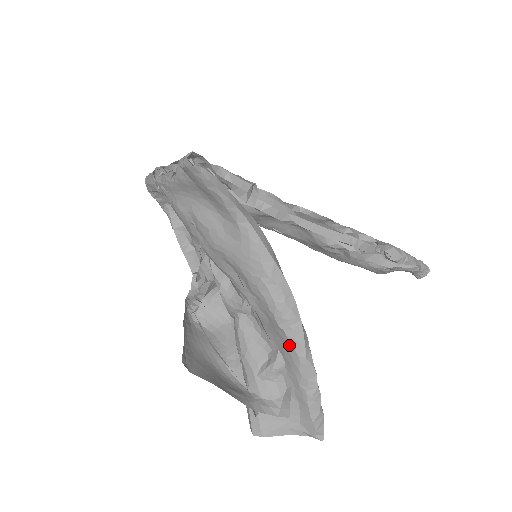
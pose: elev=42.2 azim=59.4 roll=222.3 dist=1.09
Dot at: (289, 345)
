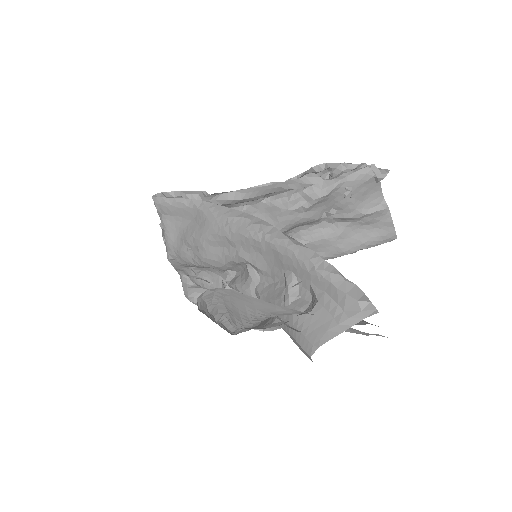
Dot at: (277, 248)
